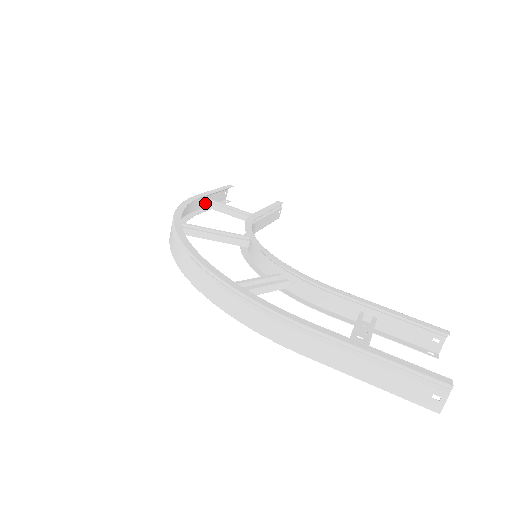
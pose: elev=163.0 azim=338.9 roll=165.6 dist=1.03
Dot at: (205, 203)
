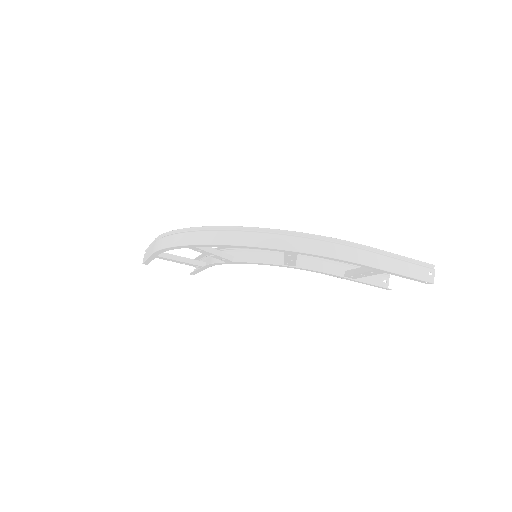
Dot at: occluded
